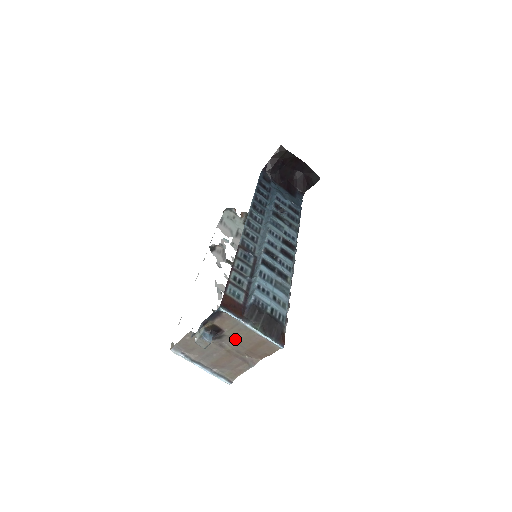
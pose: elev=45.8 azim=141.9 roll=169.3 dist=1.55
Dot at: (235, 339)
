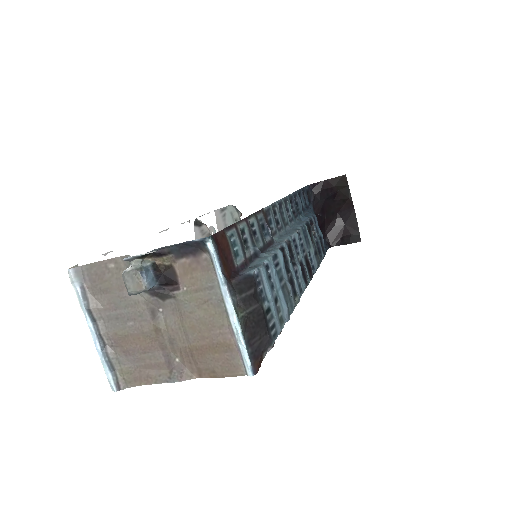
Dot at: (185, 314)
